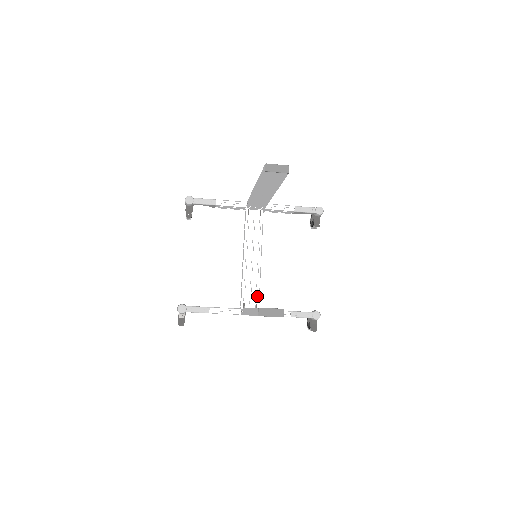
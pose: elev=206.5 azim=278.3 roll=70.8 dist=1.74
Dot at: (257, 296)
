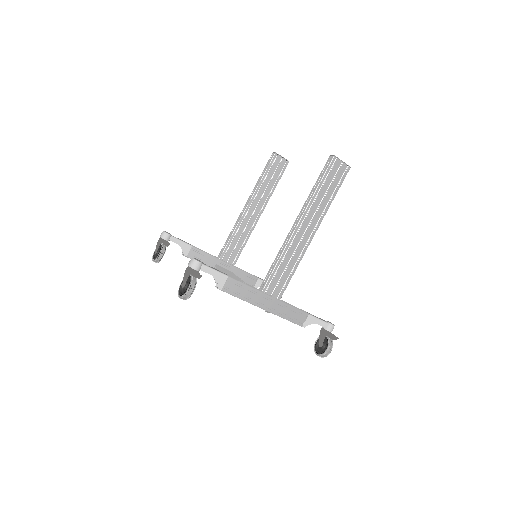
Dot at: occluded
